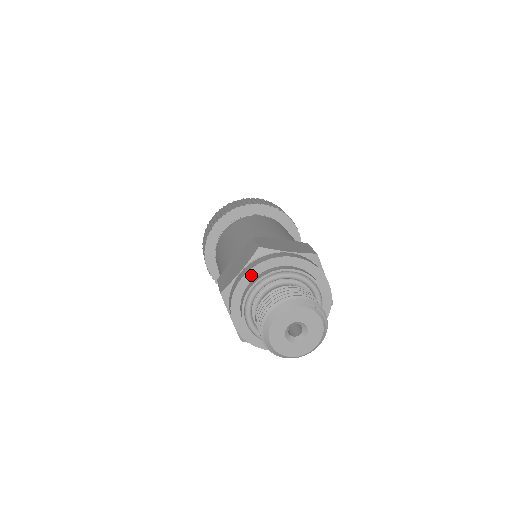
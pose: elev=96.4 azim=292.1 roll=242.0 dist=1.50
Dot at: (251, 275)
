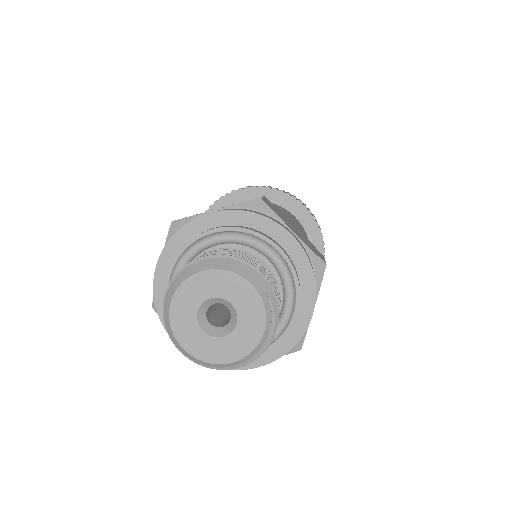
Dot at: (223, 218)
